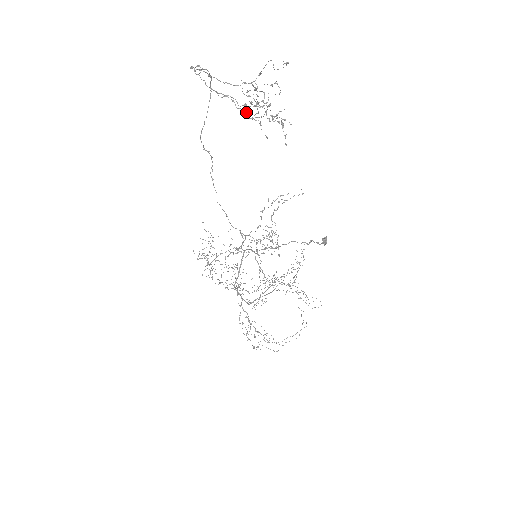
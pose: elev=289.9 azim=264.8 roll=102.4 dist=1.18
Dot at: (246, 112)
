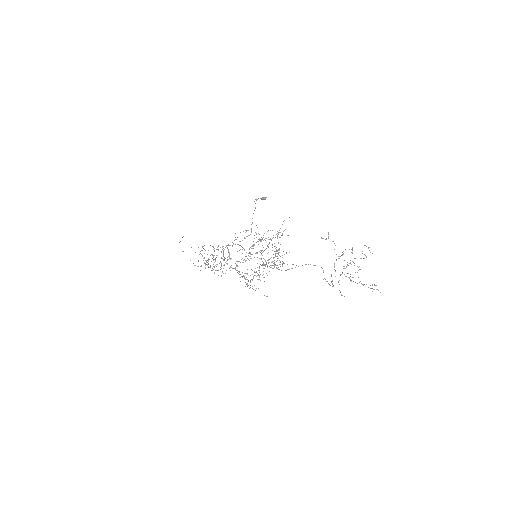
Dot at: occluded
